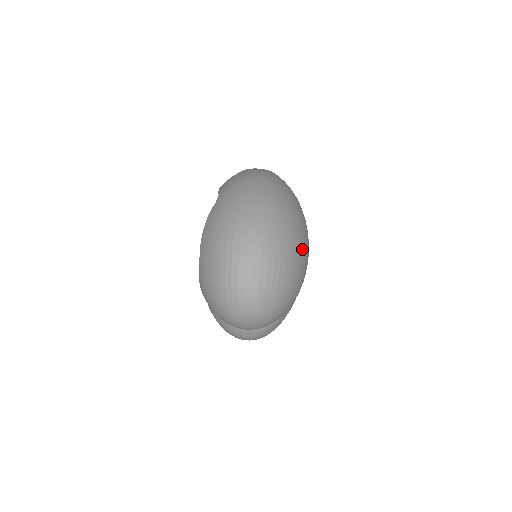
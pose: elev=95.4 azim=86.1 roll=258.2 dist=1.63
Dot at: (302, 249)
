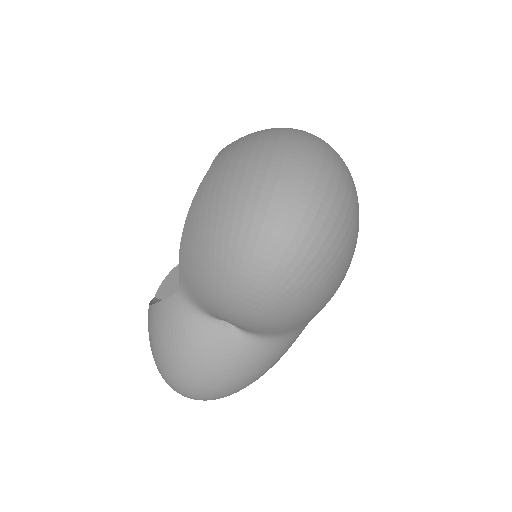
Dot at: occluded
